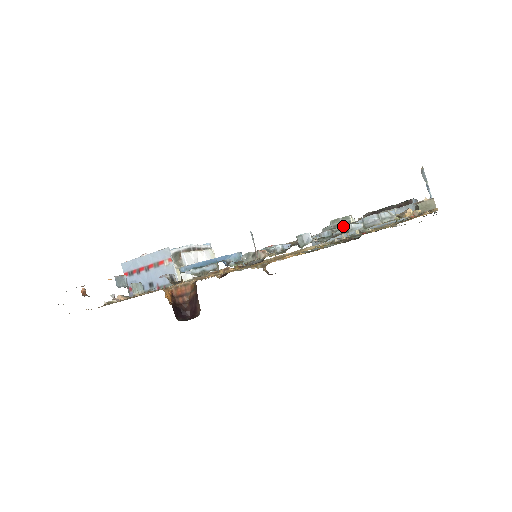
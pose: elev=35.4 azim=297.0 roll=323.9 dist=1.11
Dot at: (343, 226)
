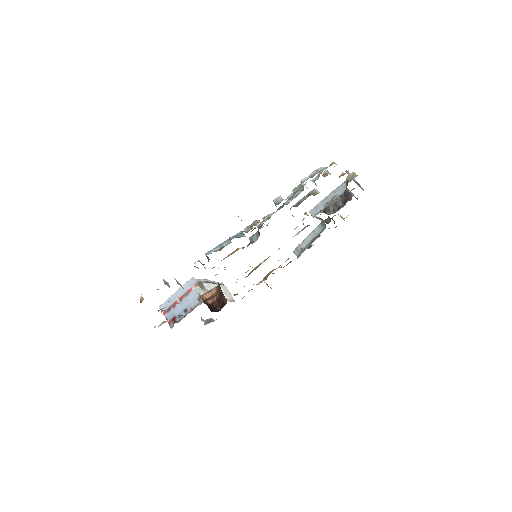
Dot at: (299, 187)
